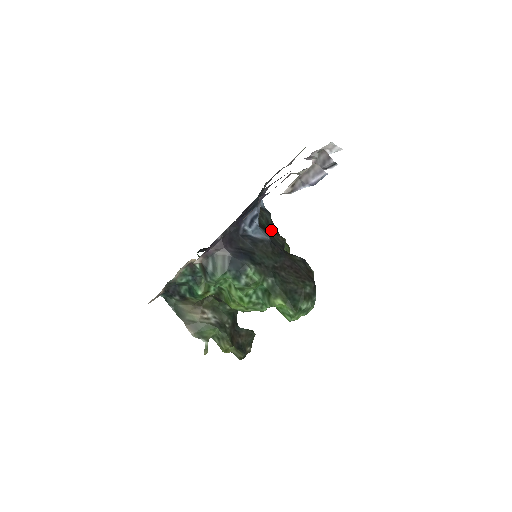
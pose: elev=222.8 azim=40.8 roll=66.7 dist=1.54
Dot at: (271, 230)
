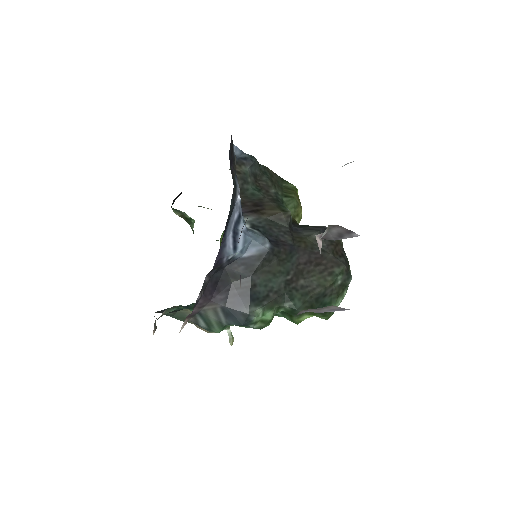
Dot at: (264, 195)
